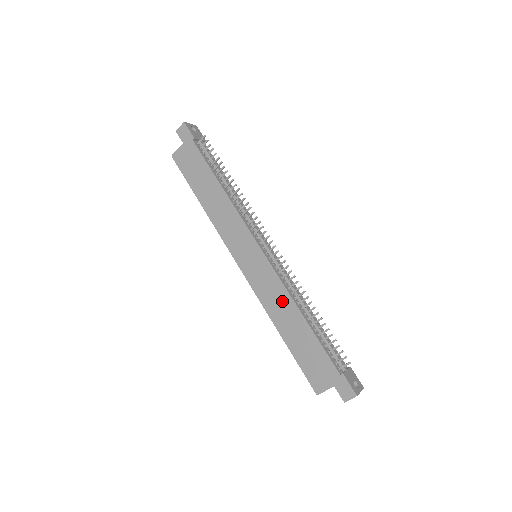
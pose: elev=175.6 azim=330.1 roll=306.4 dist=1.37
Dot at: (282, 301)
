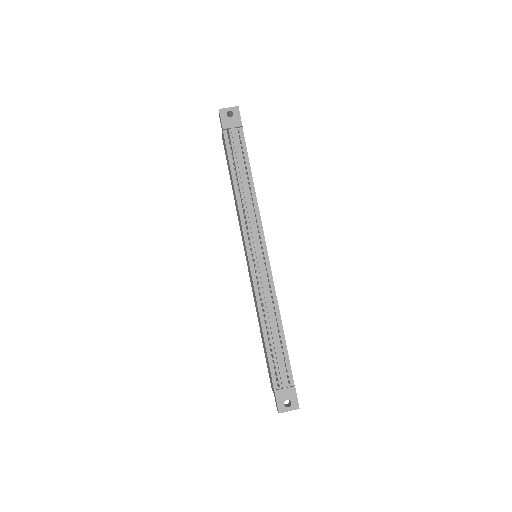
Dot at: occluded
